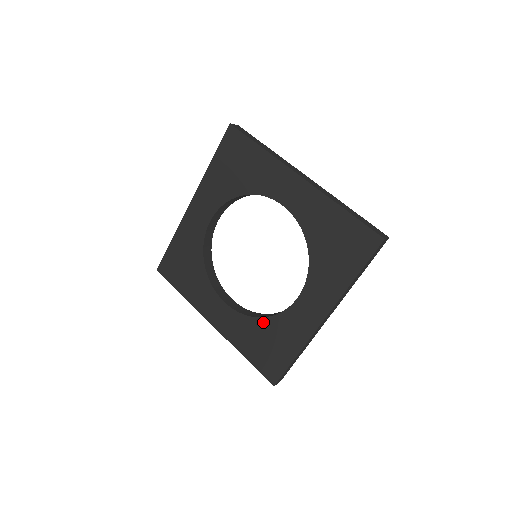
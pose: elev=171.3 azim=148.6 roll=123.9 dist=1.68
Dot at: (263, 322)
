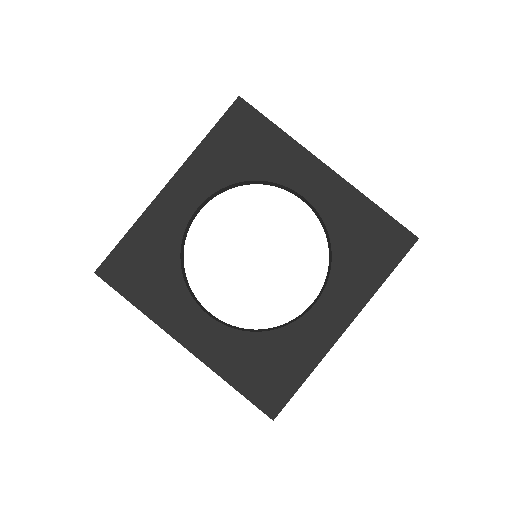
Dot at: (264, 337)
